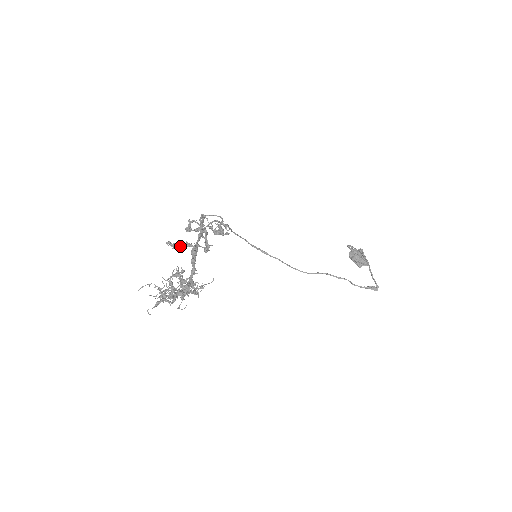
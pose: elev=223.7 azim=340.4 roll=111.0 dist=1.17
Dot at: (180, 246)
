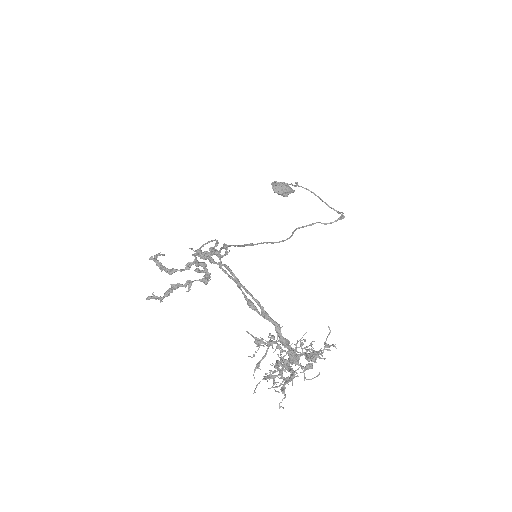
Dot at: (167, 293)
